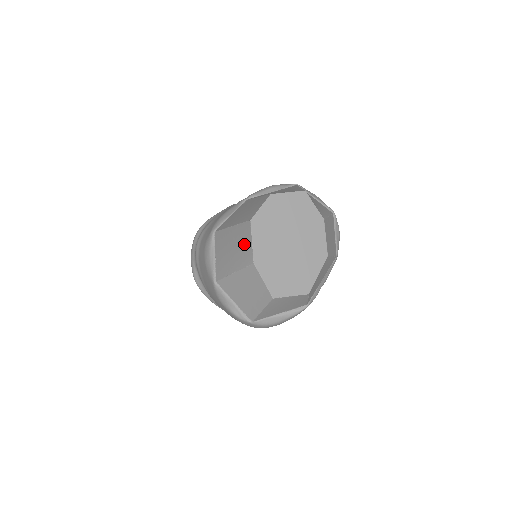
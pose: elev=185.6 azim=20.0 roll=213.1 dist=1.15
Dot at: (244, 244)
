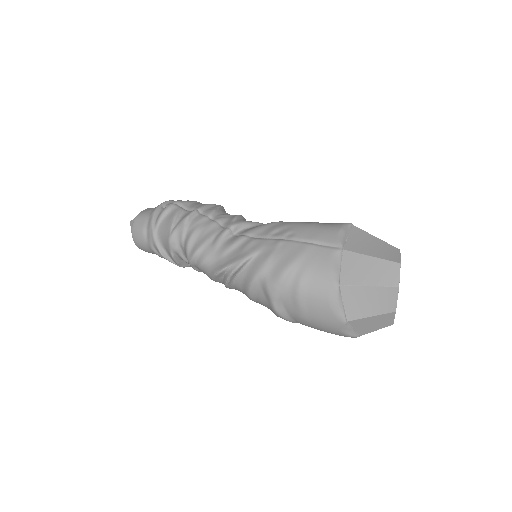
Dot at: (388, 300)
